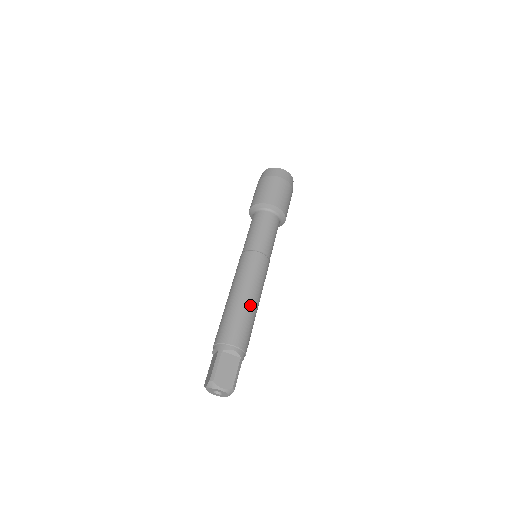
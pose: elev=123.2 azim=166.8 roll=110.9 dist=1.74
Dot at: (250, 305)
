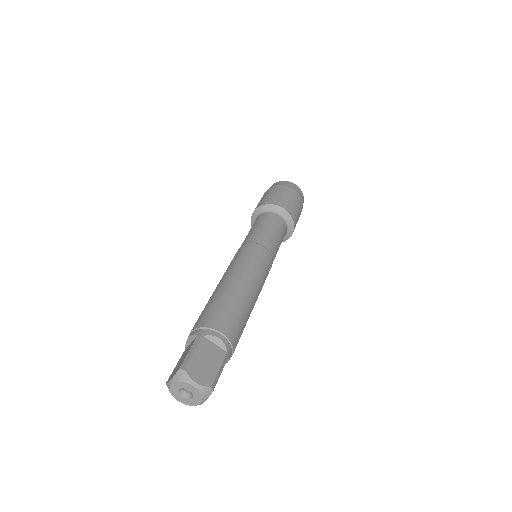
Dot at: (247, 295)
